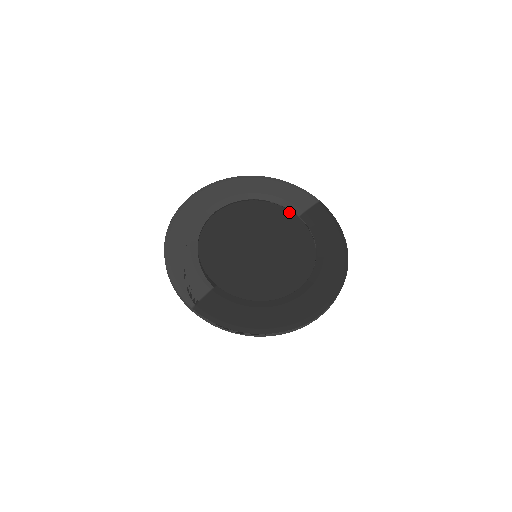
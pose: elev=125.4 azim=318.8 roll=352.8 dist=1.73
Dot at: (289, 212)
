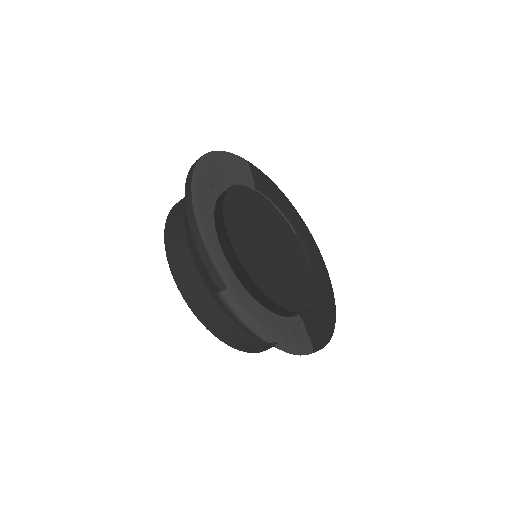
Dot at: (247, 188)
